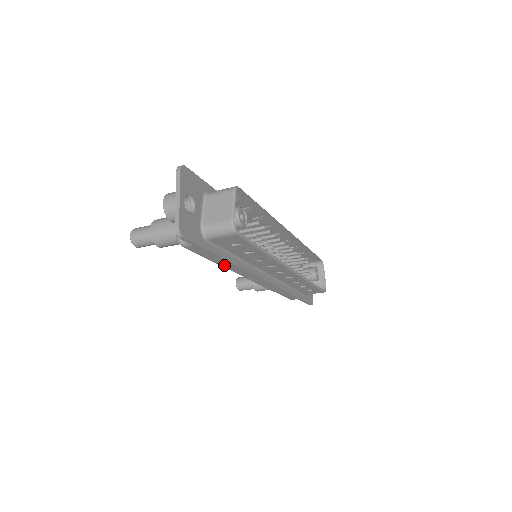
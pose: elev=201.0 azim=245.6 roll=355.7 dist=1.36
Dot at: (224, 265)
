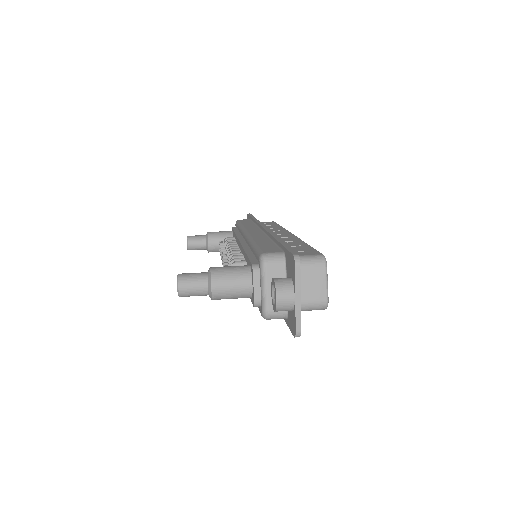
Dot at: occluded
